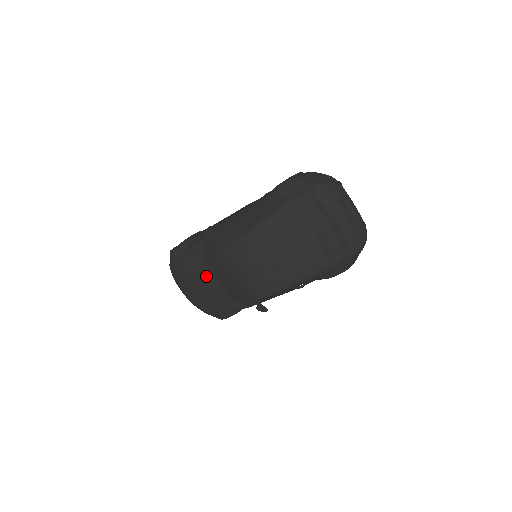
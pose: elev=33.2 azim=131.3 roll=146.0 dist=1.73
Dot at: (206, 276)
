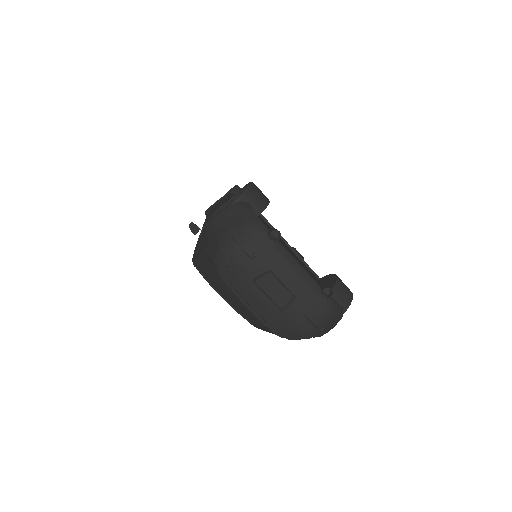
Dot at: occluded
